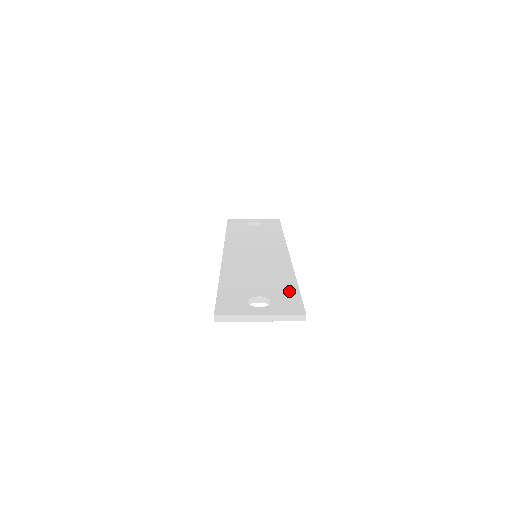
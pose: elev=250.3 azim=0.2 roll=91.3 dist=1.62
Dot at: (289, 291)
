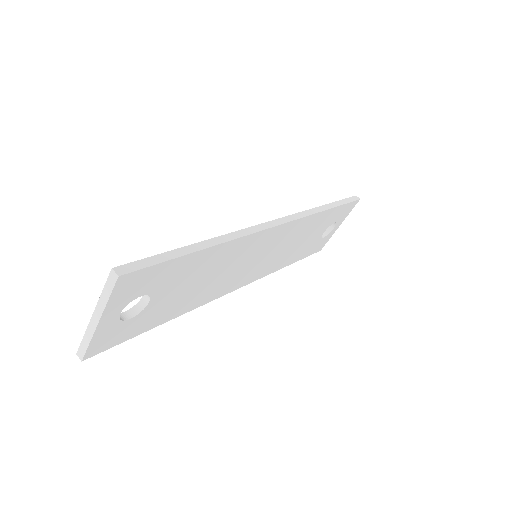
Dot at: occluded
